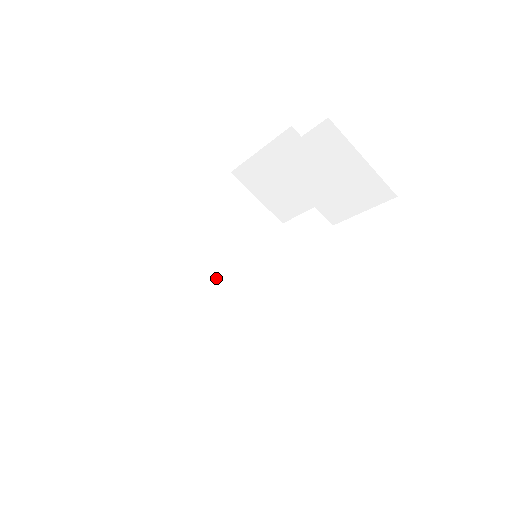
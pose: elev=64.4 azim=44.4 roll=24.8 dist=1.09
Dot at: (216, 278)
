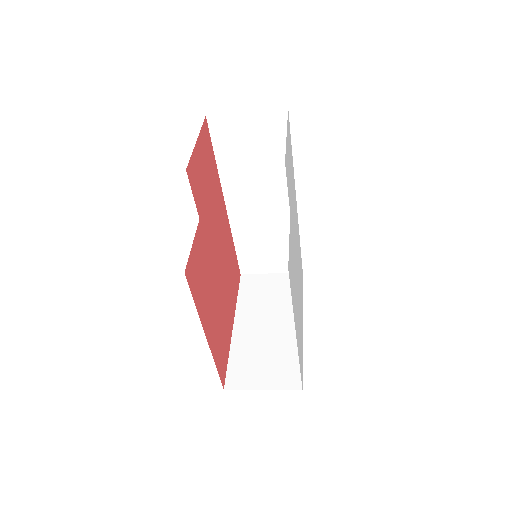
Dot at: (267, 203)
